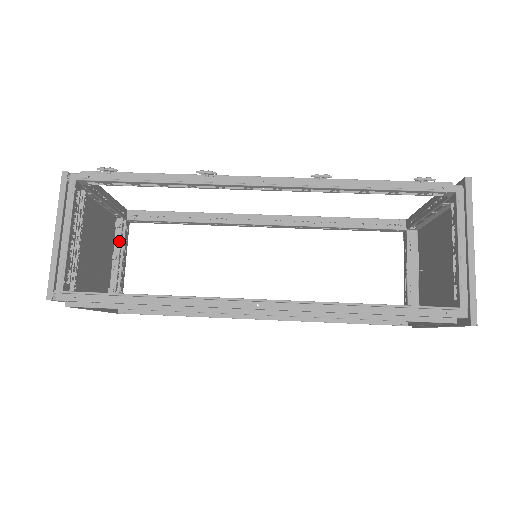
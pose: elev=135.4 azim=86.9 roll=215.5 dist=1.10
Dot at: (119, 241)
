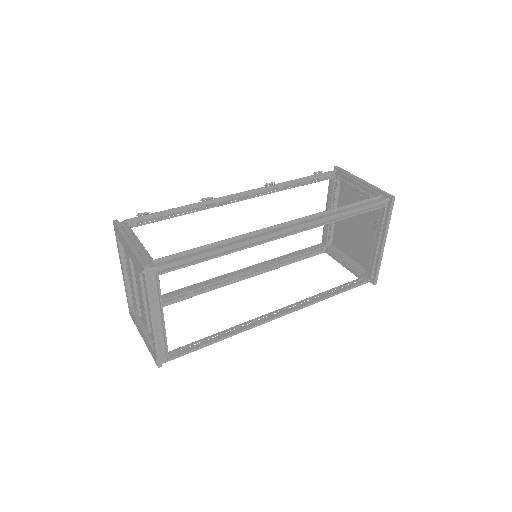
Dot at: occluded
